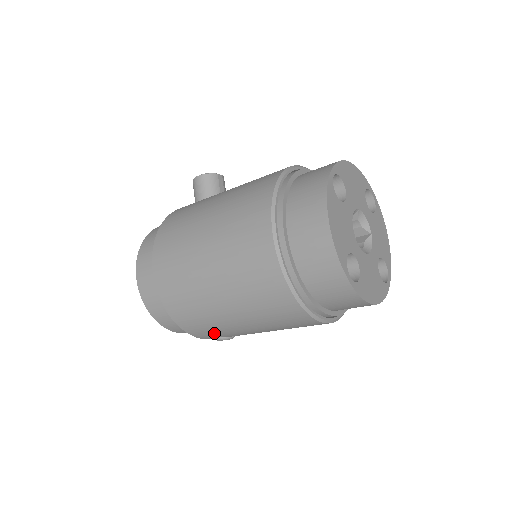
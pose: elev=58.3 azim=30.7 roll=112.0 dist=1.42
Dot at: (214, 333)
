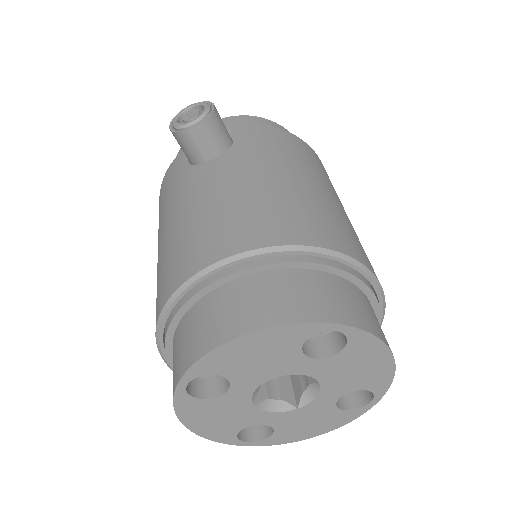
Dot at: occluded
